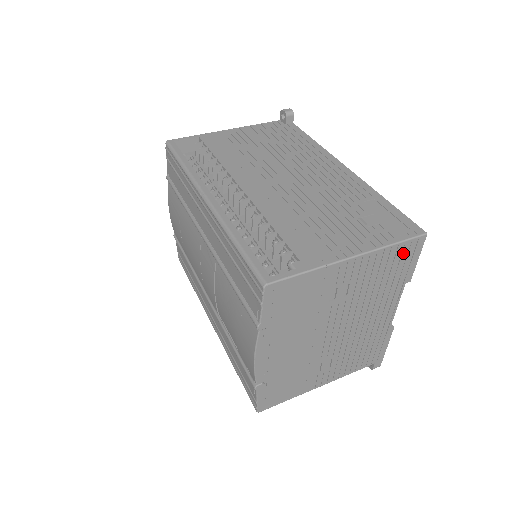
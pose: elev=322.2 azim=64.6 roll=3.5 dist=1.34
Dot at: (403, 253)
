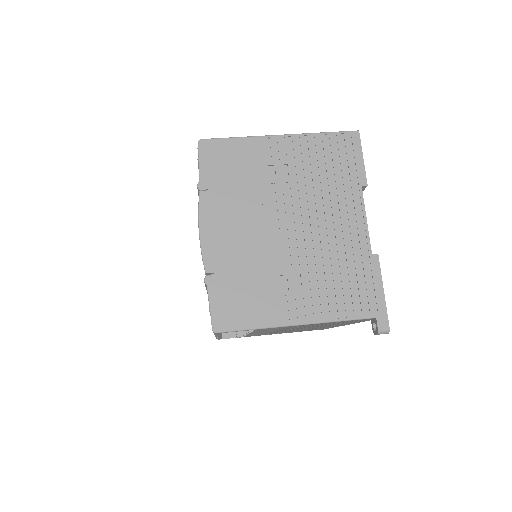
Dot at: (339, 146)
